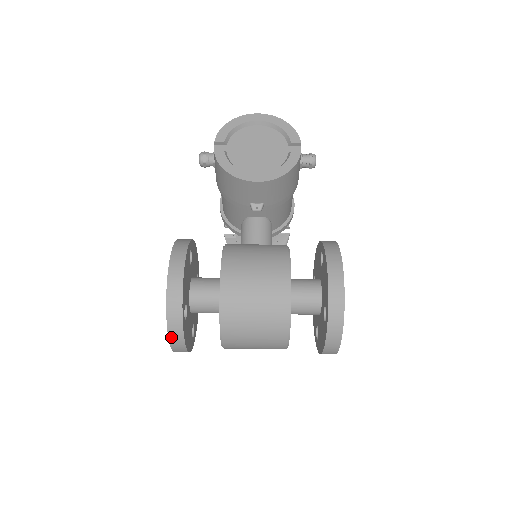
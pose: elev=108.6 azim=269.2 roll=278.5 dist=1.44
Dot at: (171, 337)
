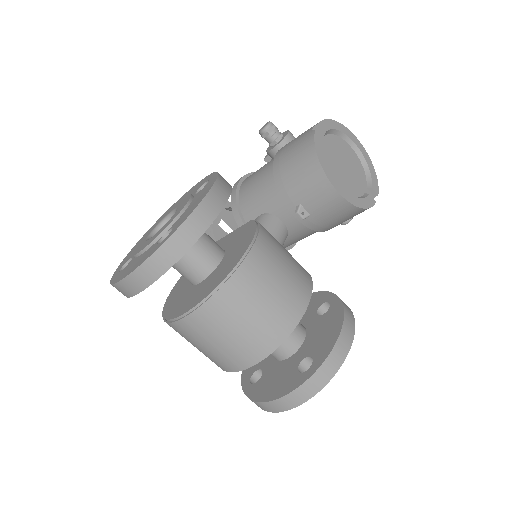
Dot at: (147, 264)
